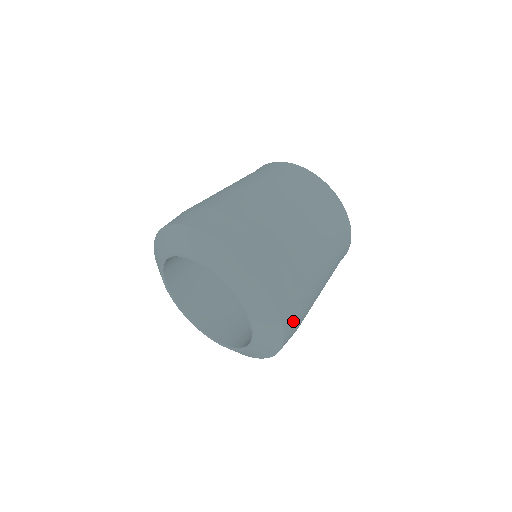
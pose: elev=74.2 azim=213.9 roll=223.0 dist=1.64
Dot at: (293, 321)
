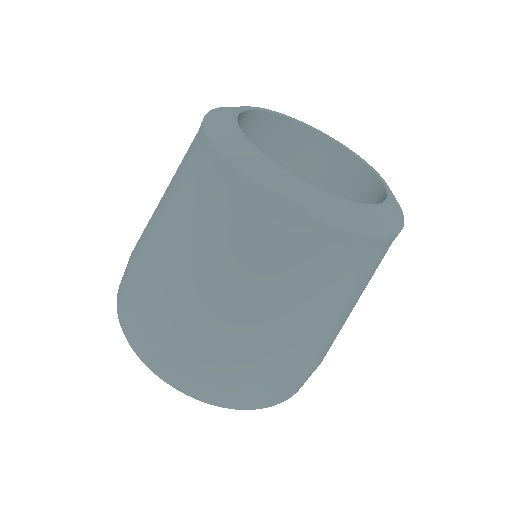
Dot at: (302, 383)
